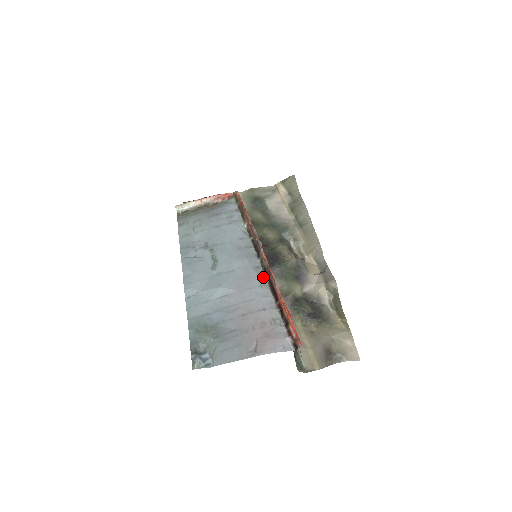
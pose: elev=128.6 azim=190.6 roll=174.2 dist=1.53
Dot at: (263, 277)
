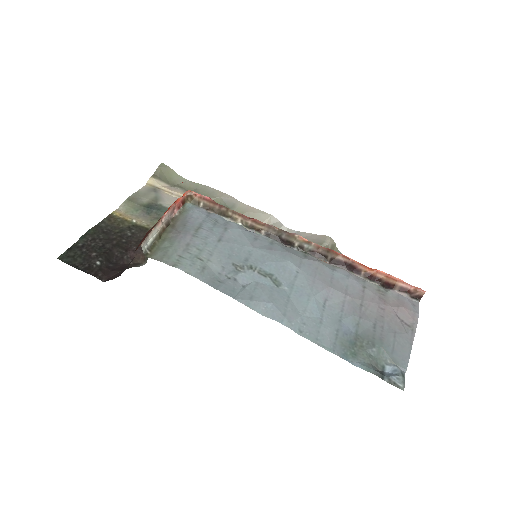
Dot at: (322, 261)
